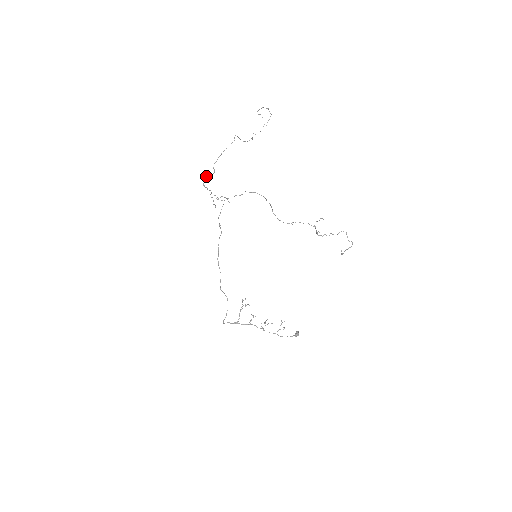
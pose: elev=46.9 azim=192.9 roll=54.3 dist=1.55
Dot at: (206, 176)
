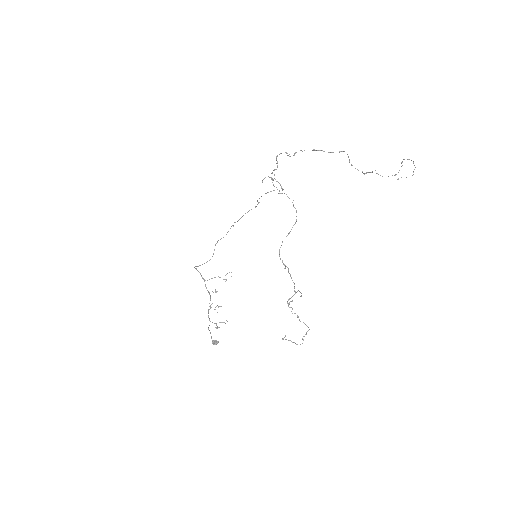
Dot at: (285, 152)
